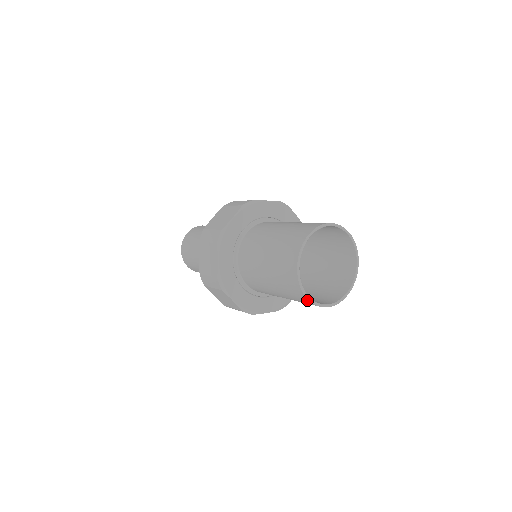
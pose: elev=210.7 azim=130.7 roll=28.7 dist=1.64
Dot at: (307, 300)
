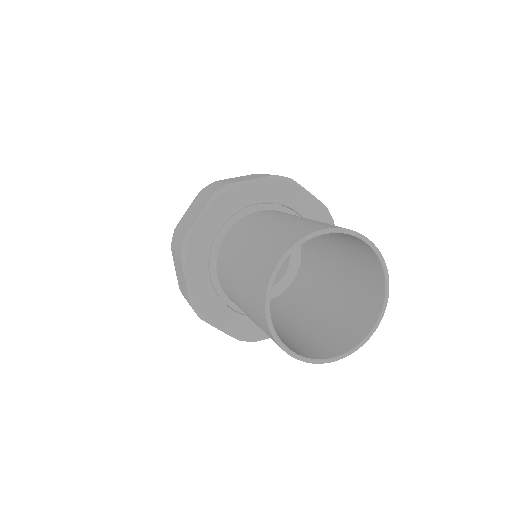
Dot at: (266, 321)
